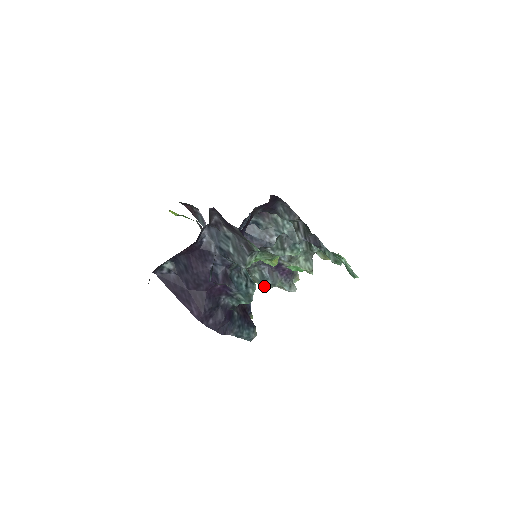
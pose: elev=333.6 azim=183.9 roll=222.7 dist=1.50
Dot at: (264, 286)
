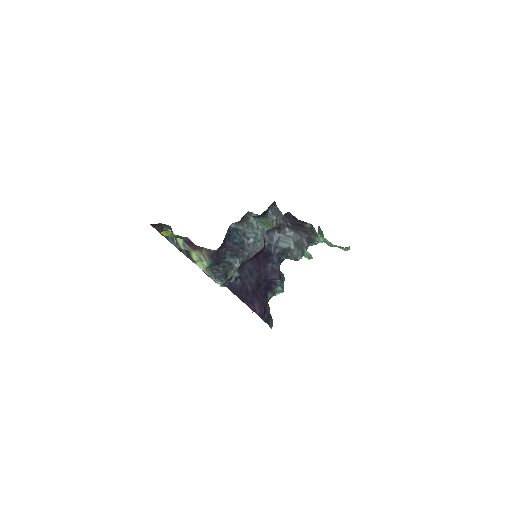
Dot at: occluded
